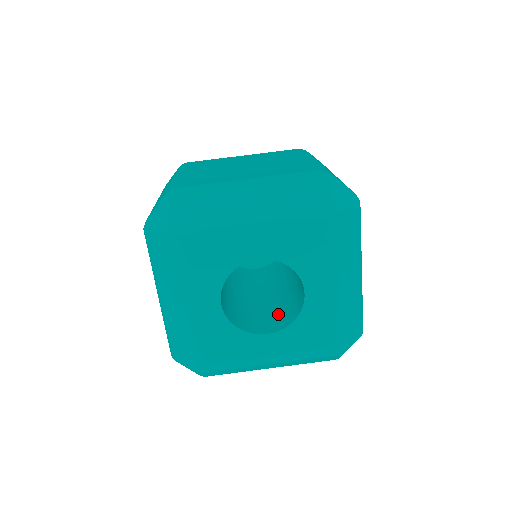
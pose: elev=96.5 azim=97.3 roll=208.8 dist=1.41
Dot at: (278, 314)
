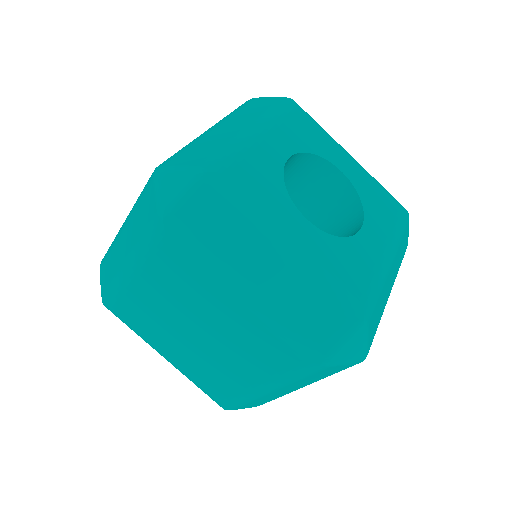
Dot at: (340, 234)
